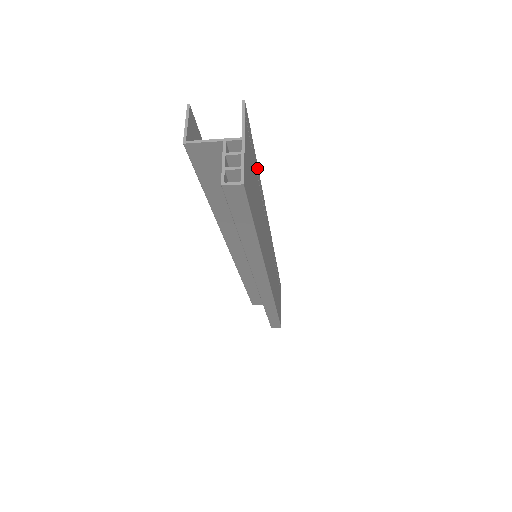
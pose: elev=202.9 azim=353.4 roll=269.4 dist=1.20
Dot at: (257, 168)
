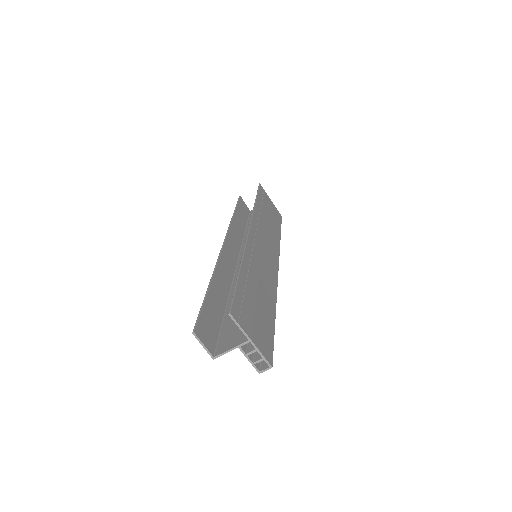
Dot at: (242, 275)
